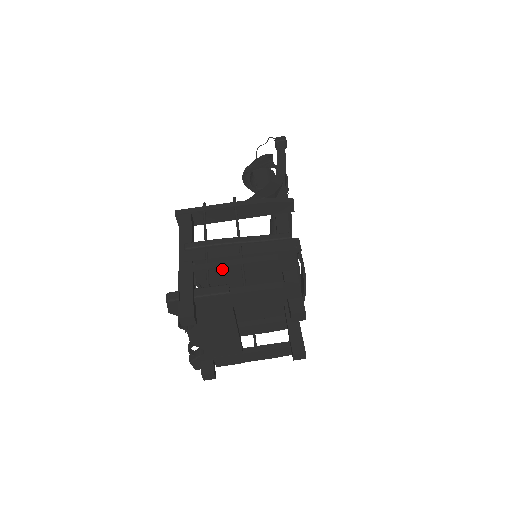
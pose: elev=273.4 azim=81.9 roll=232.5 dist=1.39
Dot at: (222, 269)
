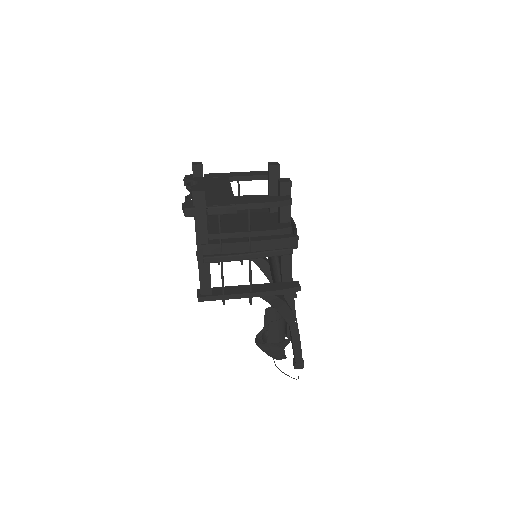
Dot at: occluded
